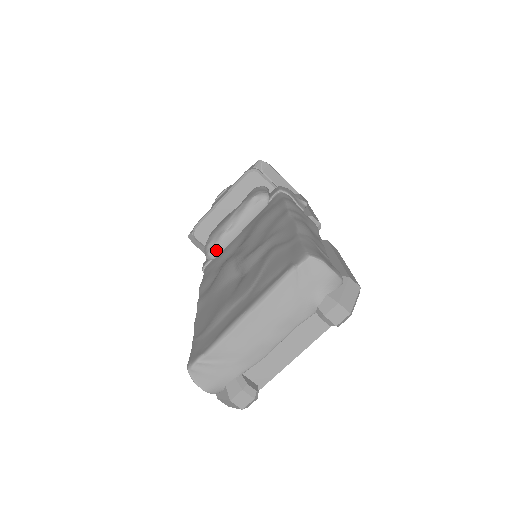
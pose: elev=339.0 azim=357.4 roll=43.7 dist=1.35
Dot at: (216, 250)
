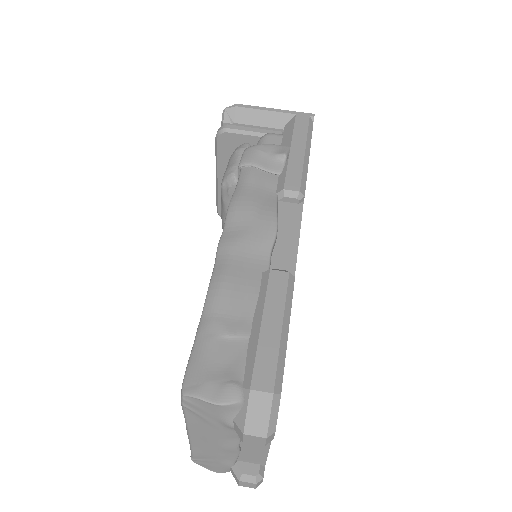
Dot at: occluded
